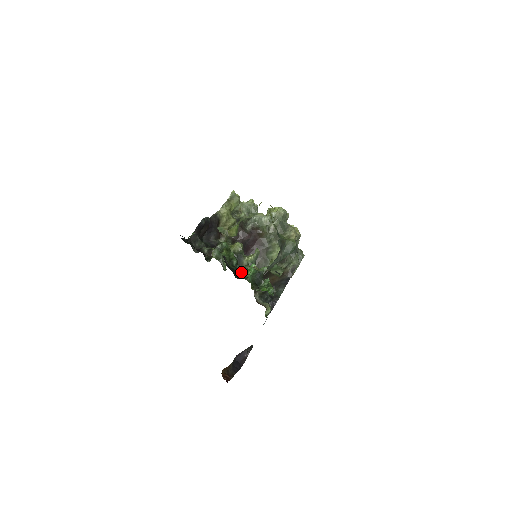
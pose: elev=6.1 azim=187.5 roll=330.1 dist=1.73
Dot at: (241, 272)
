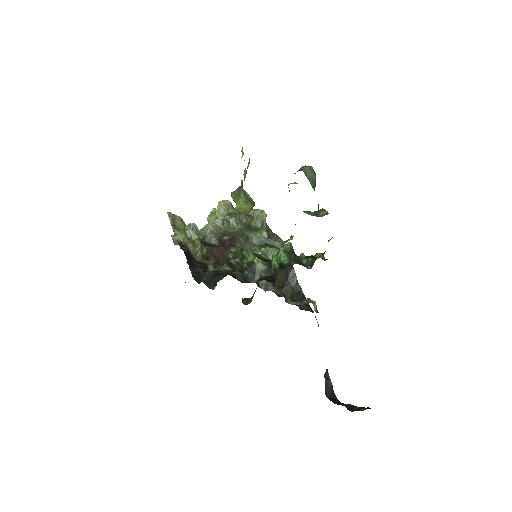
Dot at: (277, 265)
